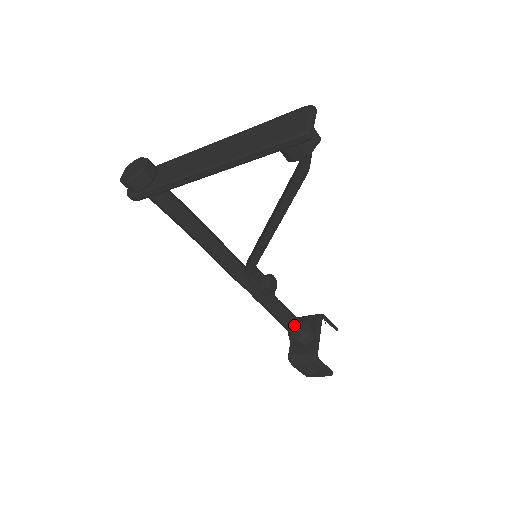
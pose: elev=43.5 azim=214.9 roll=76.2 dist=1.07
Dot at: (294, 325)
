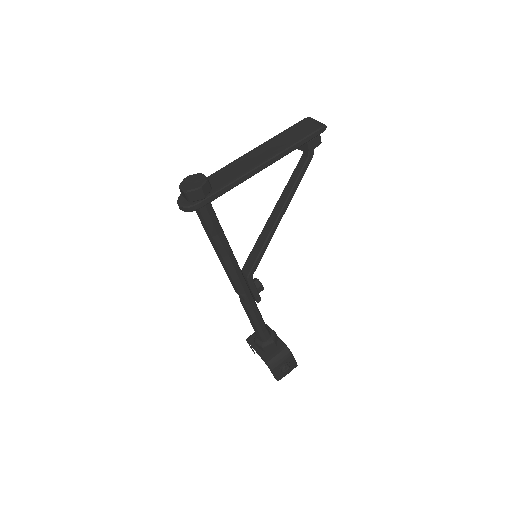
Dot at: (267, 329)
